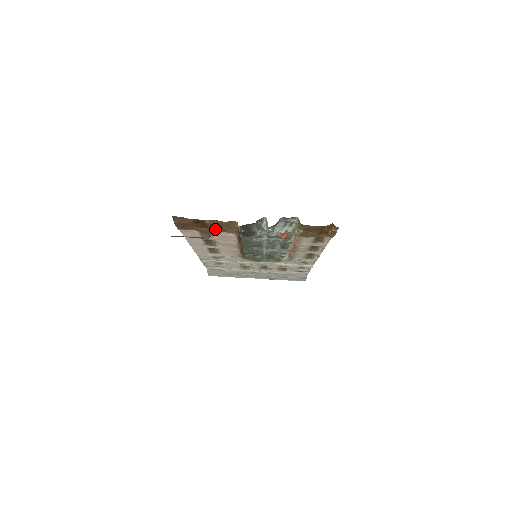
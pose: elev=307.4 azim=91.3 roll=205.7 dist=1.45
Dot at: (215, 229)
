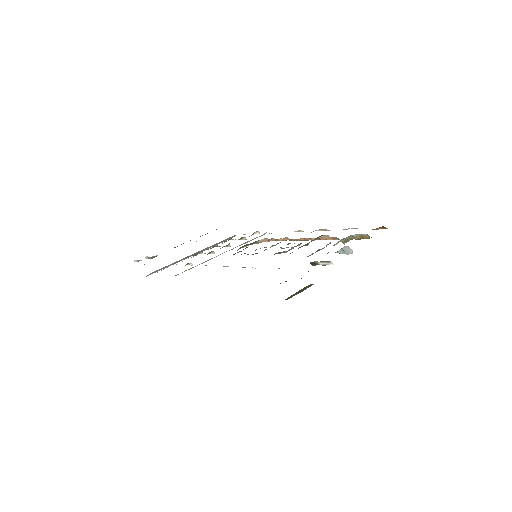
Dot at: occluded
